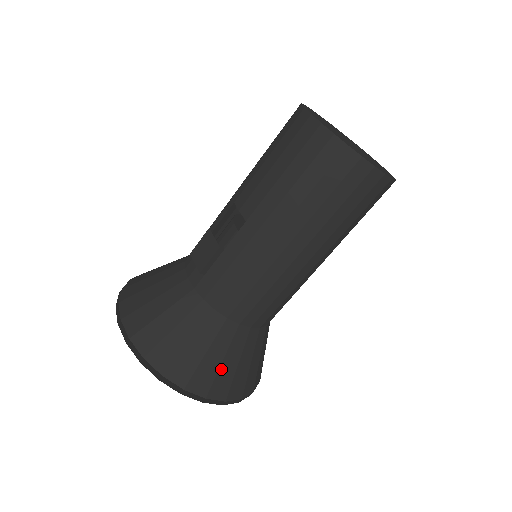
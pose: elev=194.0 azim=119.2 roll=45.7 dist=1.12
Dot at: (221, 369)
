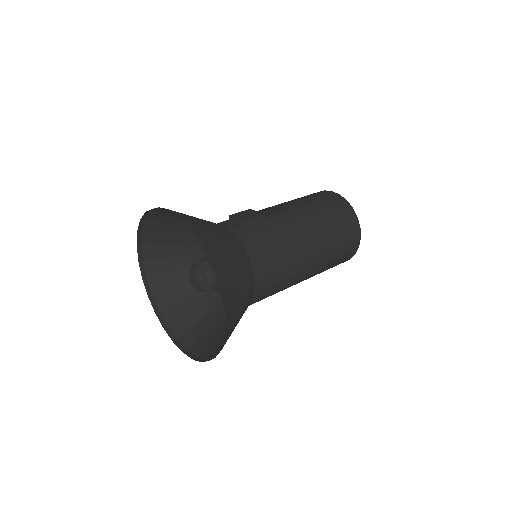
Dot at: (236, 288)
